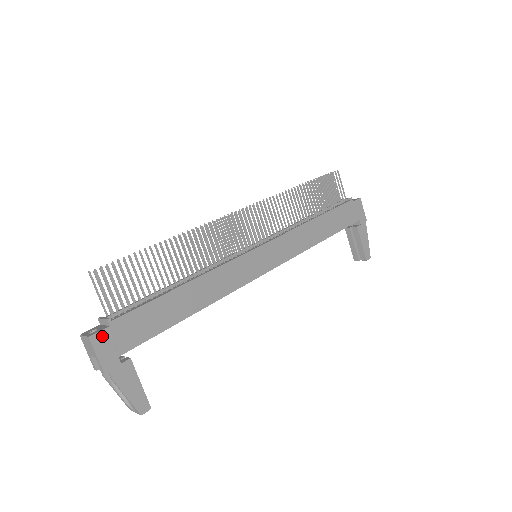
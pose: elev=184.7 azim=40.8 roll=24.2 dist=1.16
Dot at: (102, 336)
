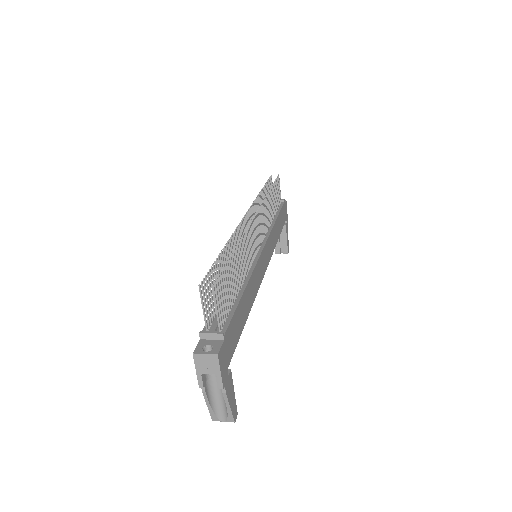
Dot at: (222, 351)
